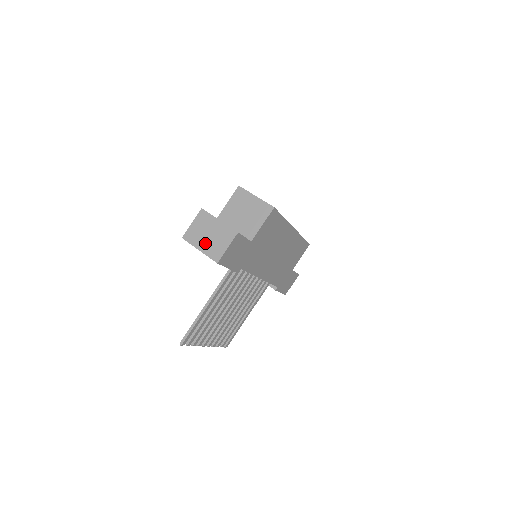
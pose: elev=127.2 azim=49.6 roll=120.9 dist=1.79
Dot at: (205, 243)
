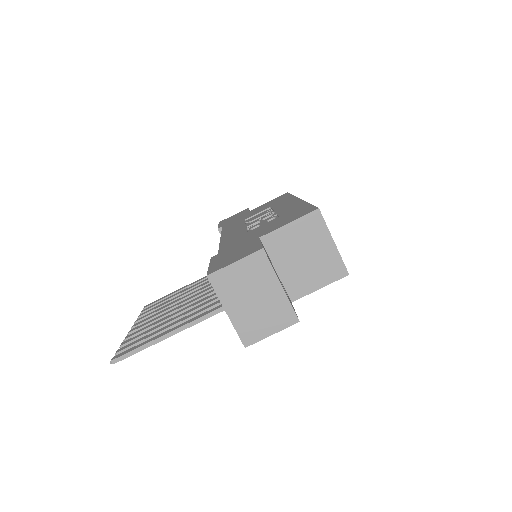
Dot at: (241, 307)
